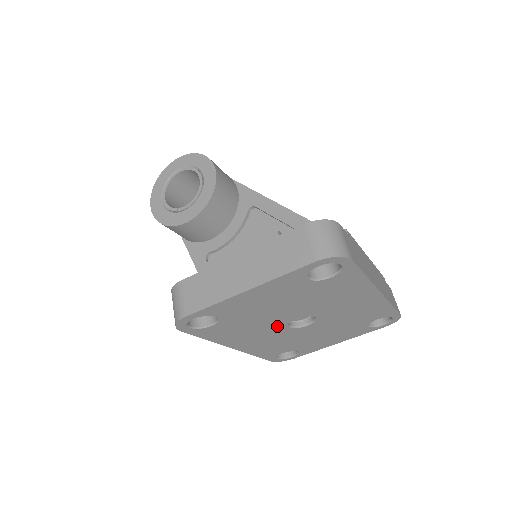
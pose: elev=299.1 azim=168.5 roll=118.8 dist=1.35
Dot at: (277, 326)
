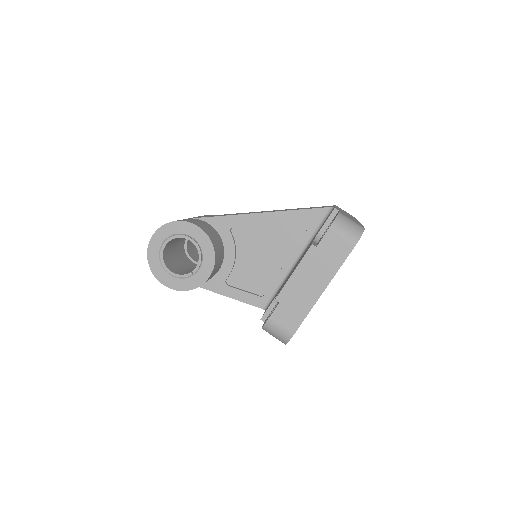
Dot at: occluded
